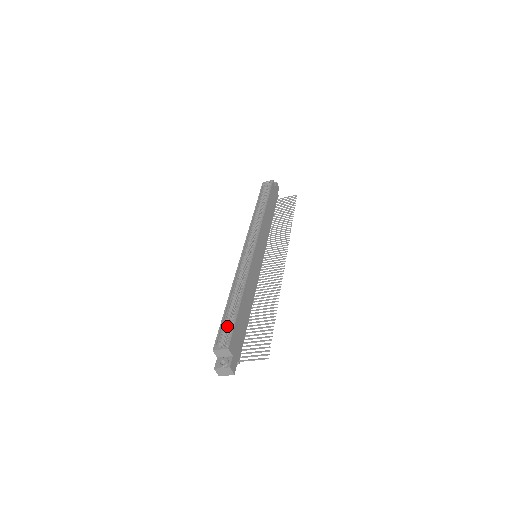
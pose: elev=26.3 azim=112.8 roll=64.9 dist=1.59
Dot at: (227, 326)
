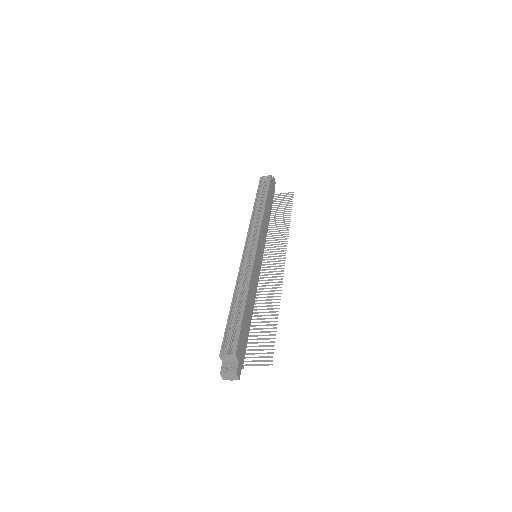
Dot at: (232, 330)
